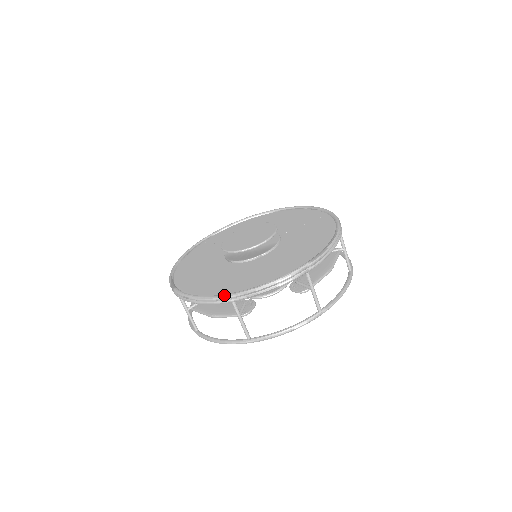
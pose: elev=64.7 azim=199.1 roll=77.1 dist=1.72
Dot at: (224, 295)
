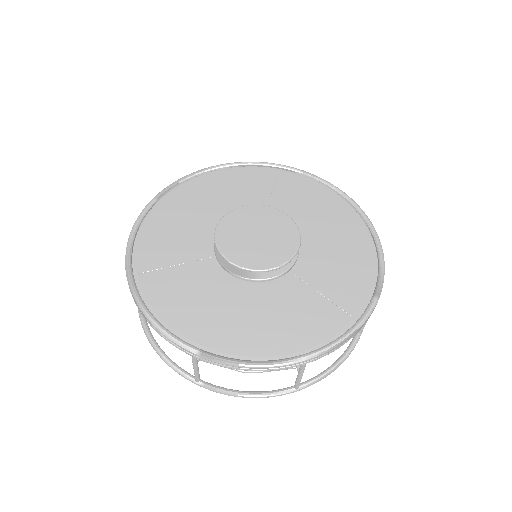
Dot at: (128, 270)
